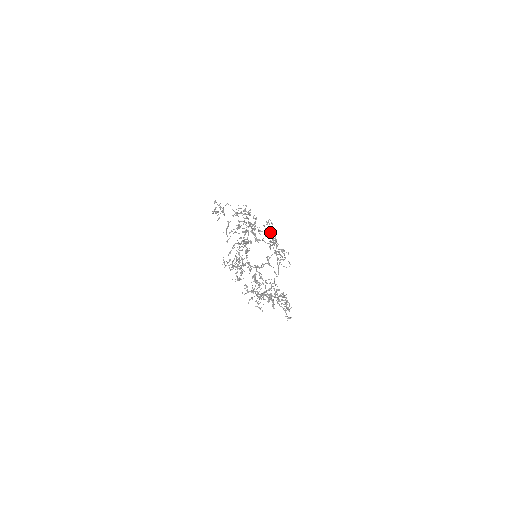
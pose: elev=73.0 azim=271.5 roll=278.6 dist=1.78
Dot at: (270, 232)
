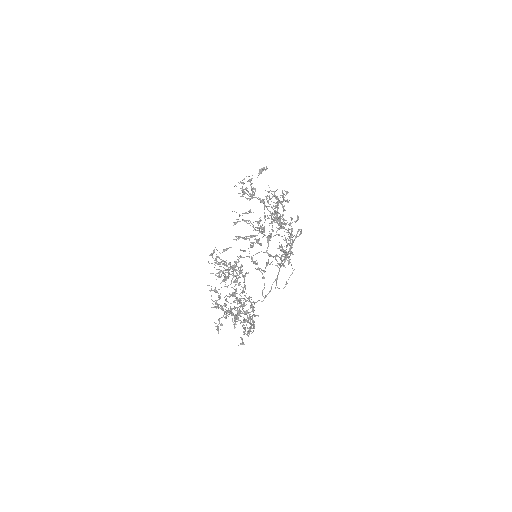
Dot at: (292, 235)
